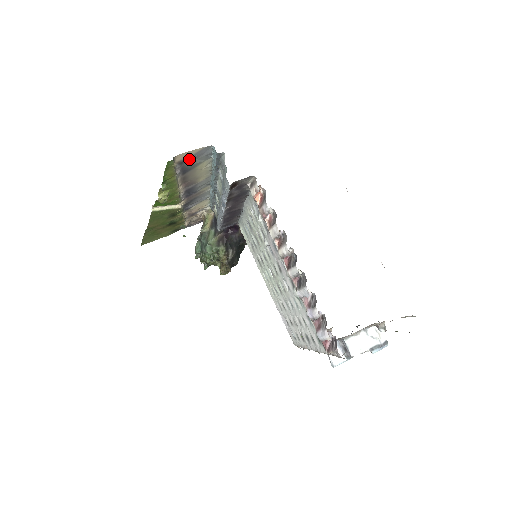
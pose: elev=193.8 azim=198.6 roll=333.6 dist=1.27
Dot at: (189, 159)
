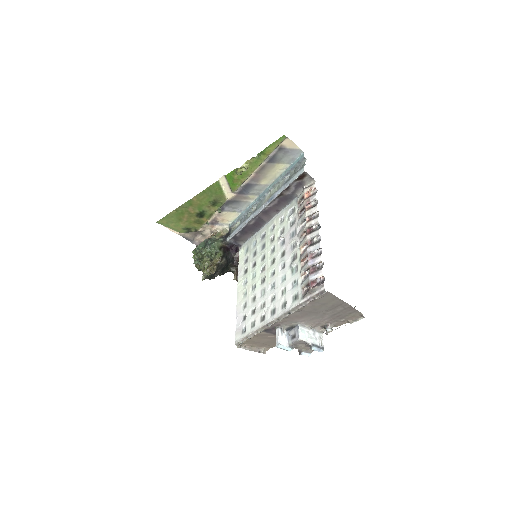
Dot at: (286, 150)
